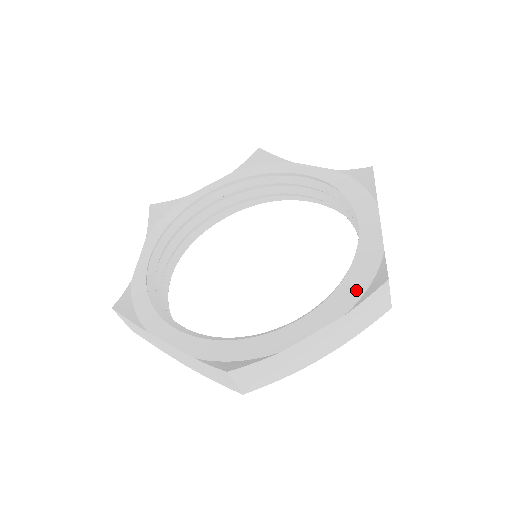
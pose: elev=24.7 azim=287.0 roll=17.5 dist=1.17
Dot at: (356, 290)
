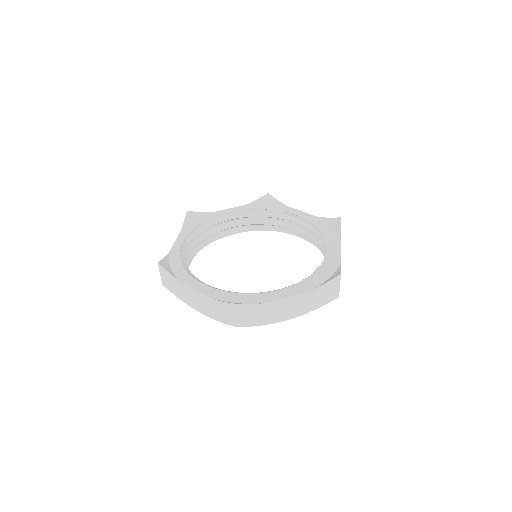
Dot at: (320, 279)
